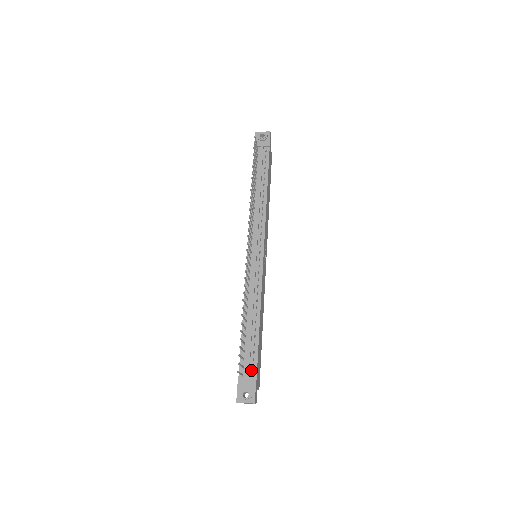
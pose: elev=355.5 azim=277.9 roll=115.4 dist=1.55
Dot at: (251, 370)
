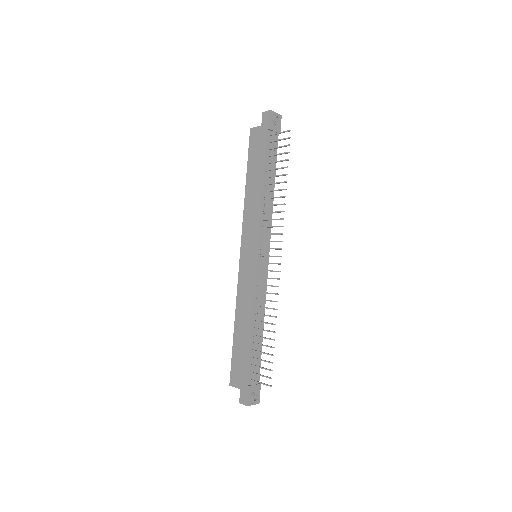
Dot at: occluded
